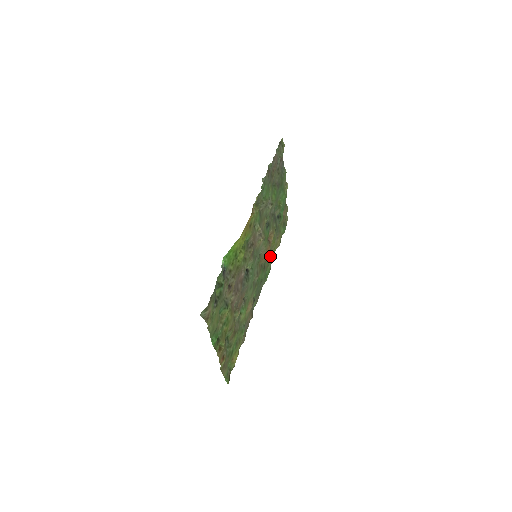
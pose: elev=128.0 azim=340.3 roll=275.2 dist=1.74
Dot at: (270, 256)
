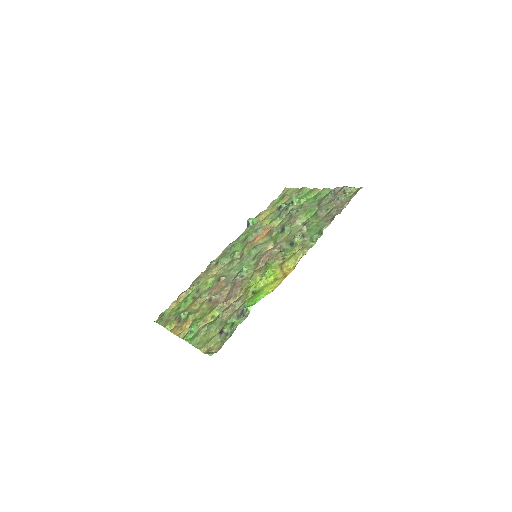
Dot at: (255, 226)
